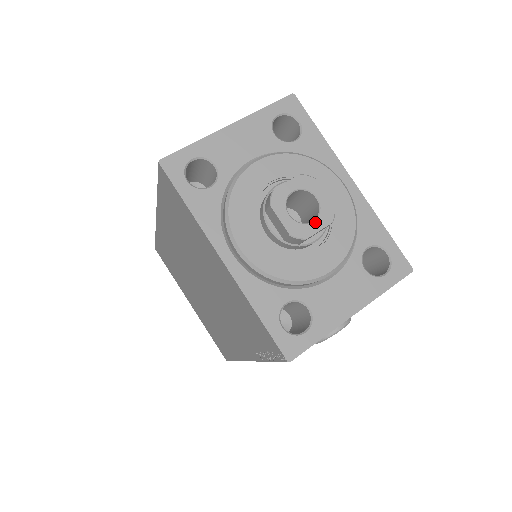
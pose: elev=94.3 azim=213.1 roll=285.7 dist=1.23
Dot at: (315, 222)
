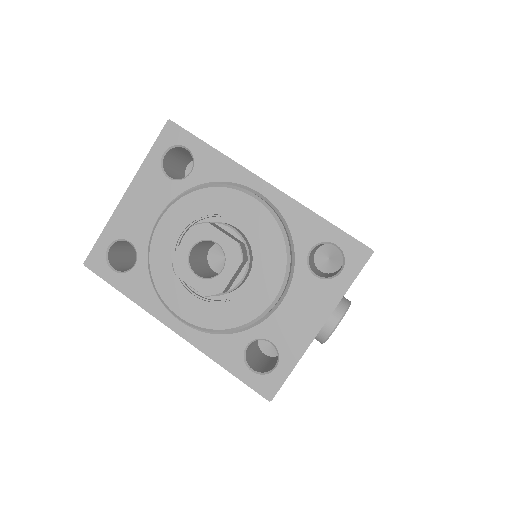
Dot at: (224, 270)
